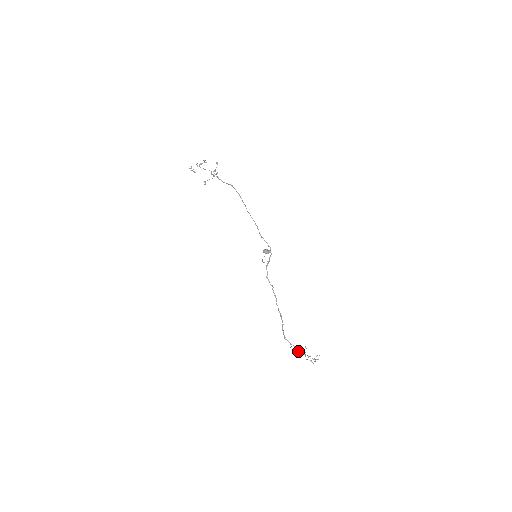
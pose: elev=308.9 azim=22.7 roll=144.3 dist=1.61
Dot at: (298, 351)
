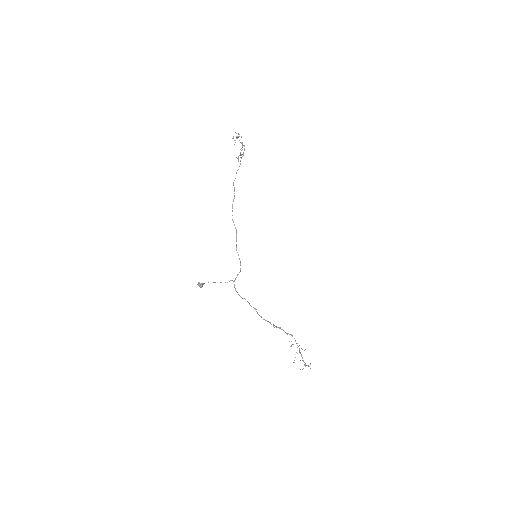
Dot at: occluded
